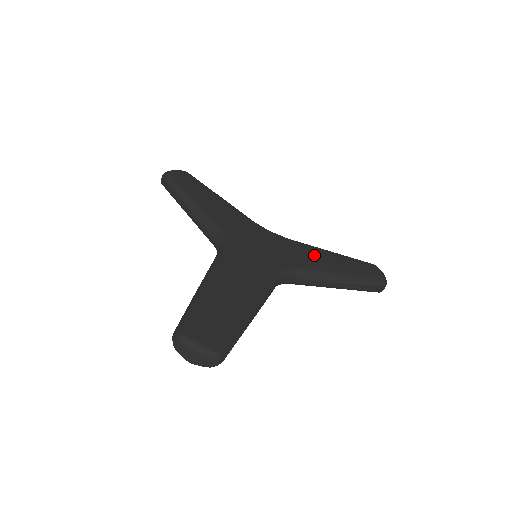
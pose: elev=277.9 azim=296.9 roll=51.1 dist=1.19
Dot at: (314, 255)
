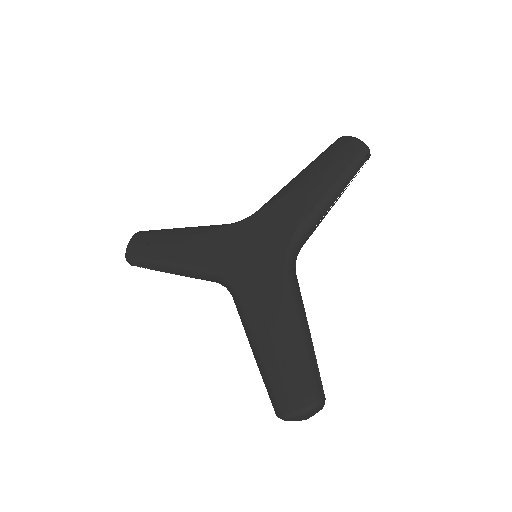
Dot at: (293, 202)
